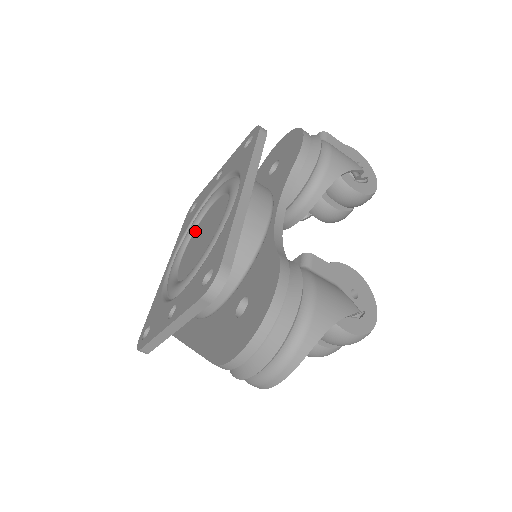
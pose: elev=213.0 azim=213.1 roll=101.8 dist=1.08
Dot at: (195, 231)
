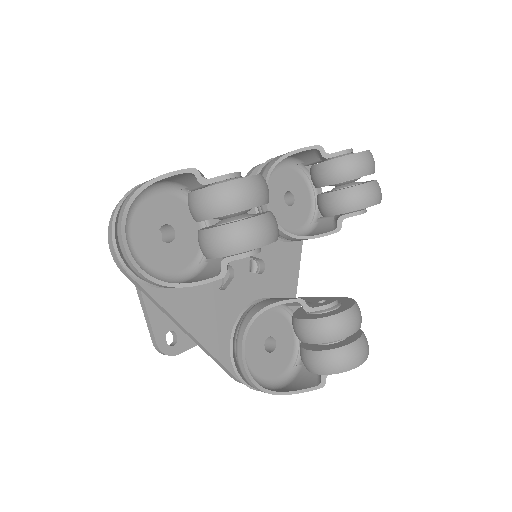
Dot at: occluded
